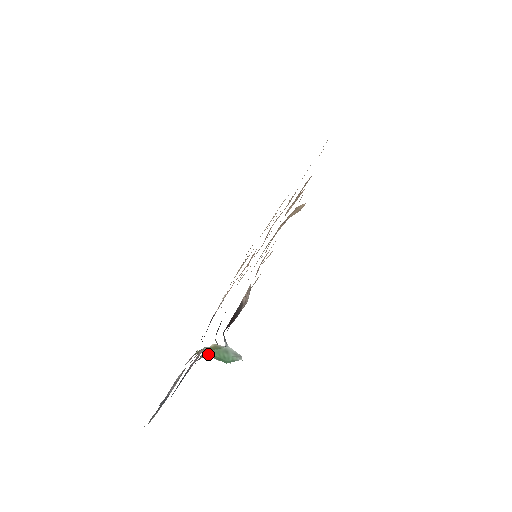
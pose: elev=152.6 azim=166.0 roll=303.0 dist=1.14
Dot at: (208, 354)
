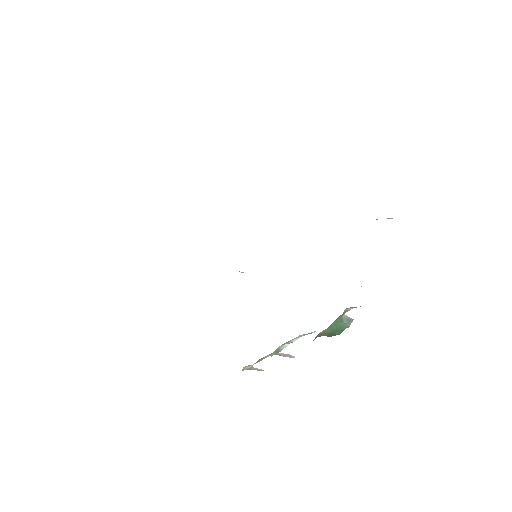
Dot at: (327, 330)
